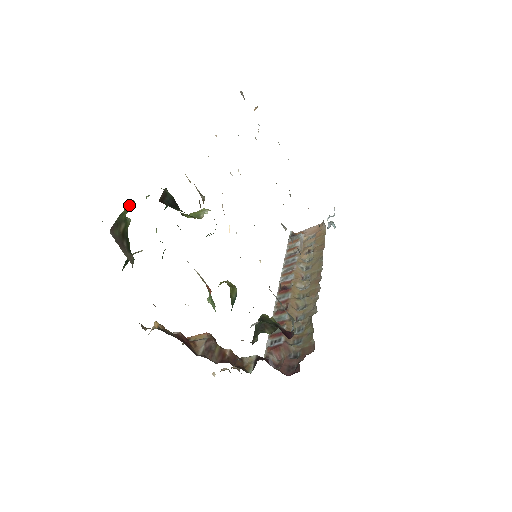
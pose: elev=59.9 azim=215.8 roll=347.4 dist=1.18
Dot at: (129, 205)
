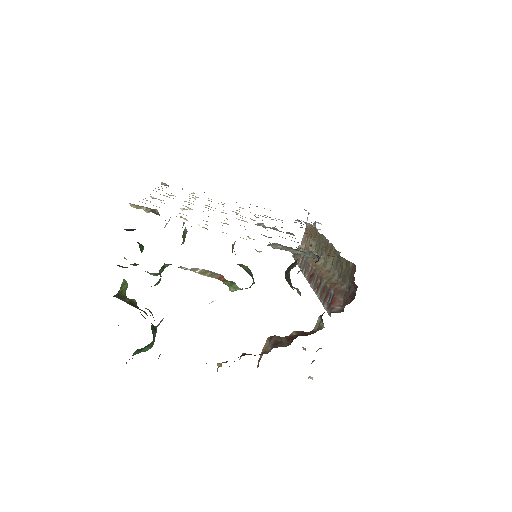
Dot at: (122, 284)
